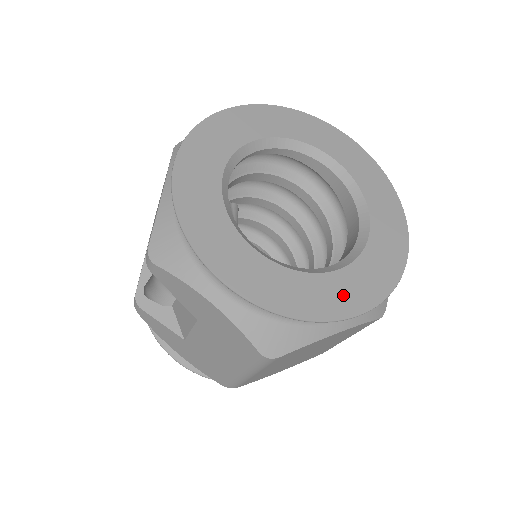
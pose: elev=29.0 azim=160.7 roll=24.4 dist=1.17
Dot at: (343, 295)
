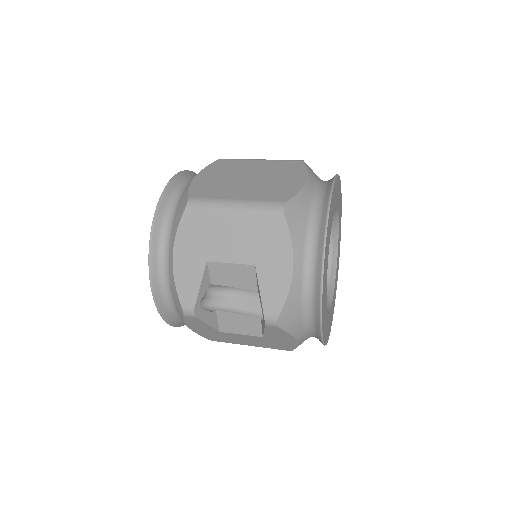
Dot at: occluded
